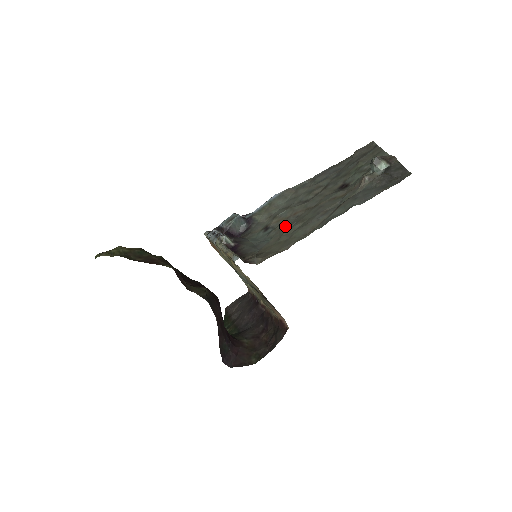
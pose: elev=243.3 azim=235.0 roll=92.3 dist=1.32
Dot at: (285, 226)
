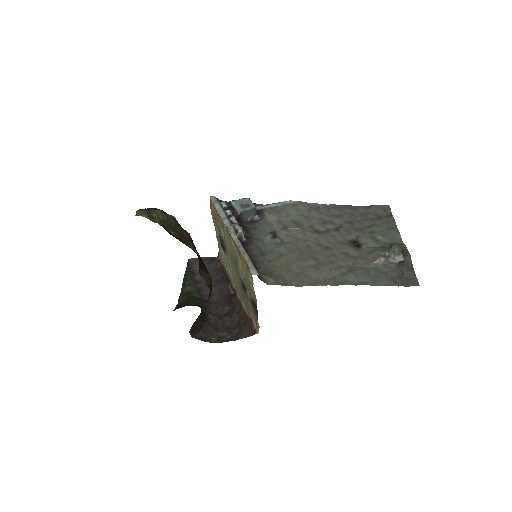
Dot at: (296, 251)
